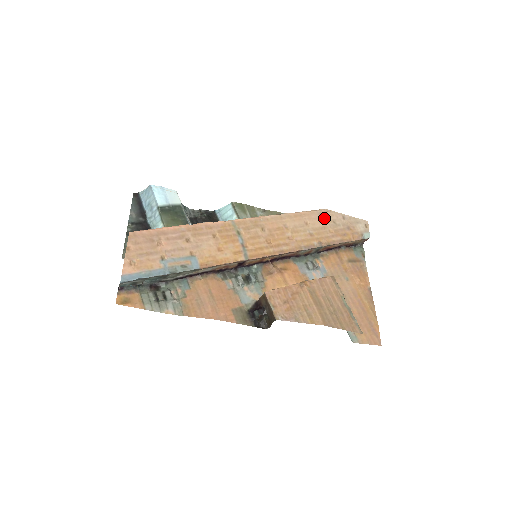
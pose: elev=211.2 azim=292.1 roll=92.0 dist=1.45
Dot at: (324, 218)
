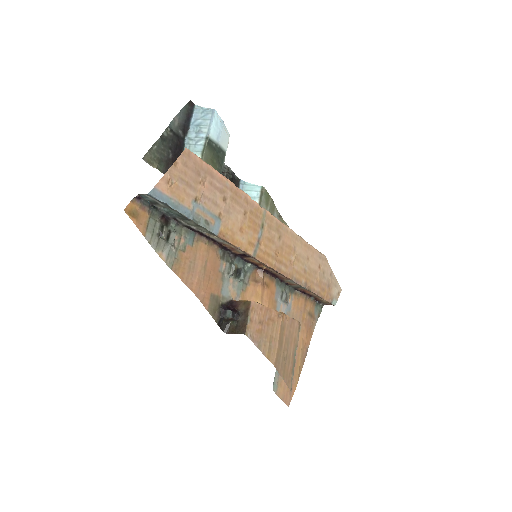
Dot at: (320, 263)
